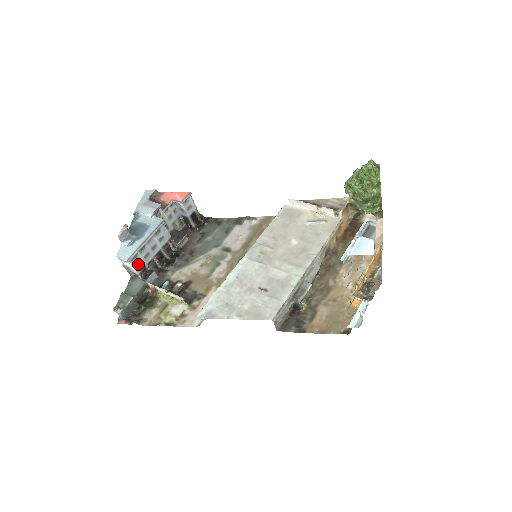
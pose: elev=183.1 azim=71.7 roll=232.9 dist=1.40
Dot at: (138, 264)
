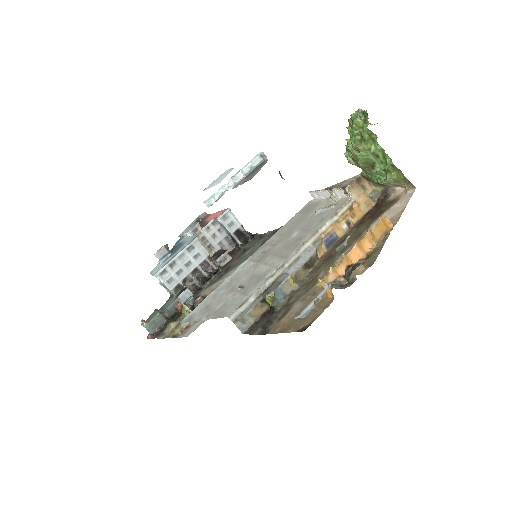
Dot at: (170, 280)
